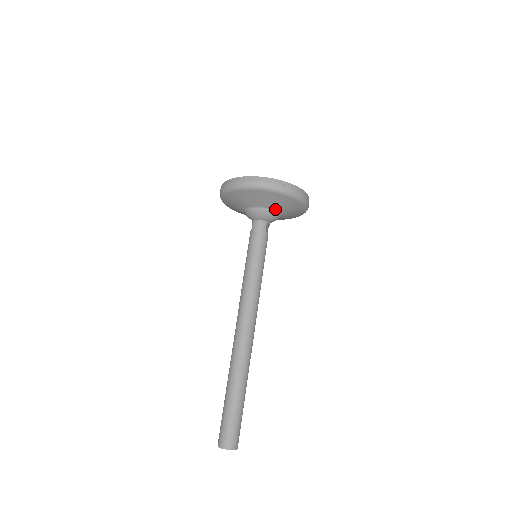
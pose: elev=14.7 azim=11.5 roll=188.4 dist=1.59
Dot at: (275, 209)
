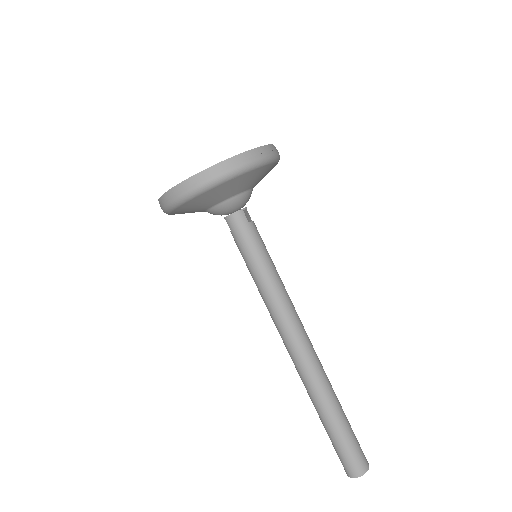
Dot at: (243, 190)
